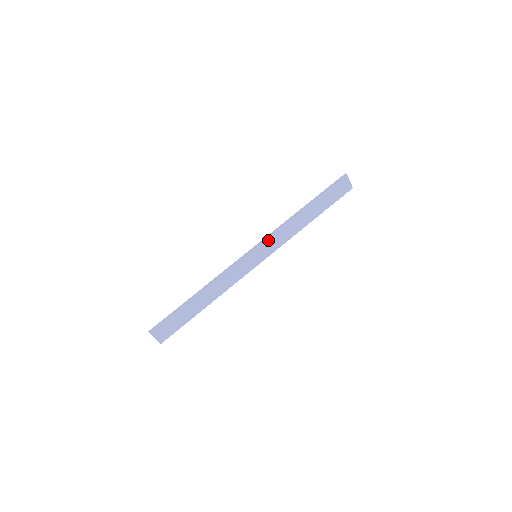
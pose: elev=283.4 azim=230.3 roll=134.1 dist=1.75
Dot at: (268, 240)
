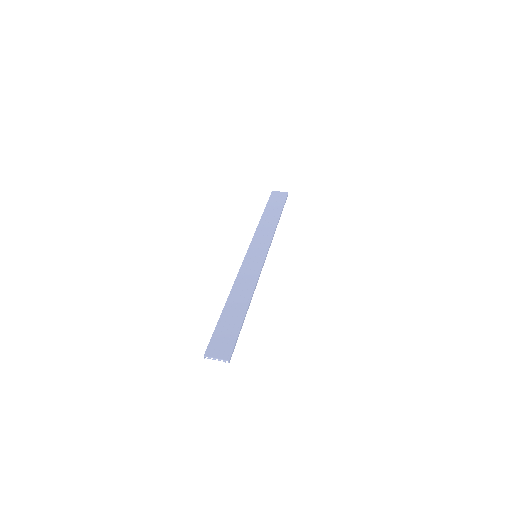
Dot at: (254, 243)
